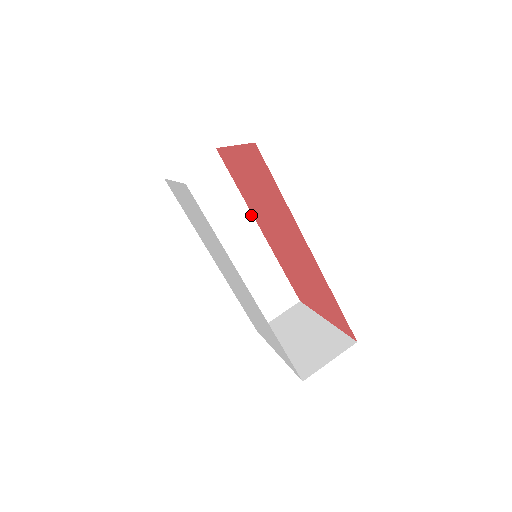
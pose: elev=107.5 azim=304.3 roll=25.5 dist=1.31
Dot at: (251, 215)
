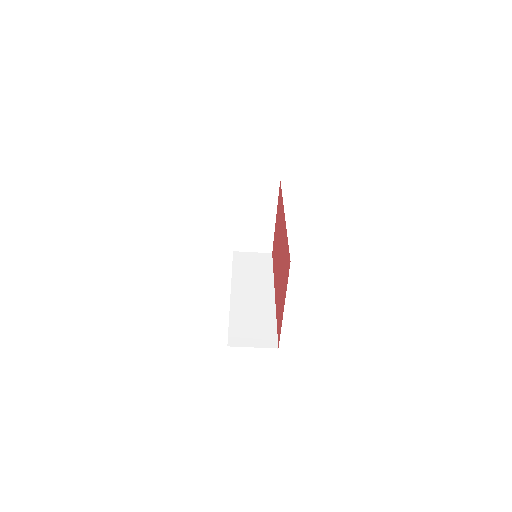
Dot at: occluded
